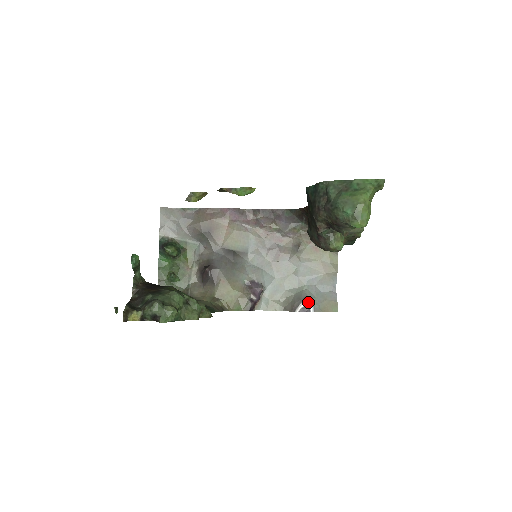
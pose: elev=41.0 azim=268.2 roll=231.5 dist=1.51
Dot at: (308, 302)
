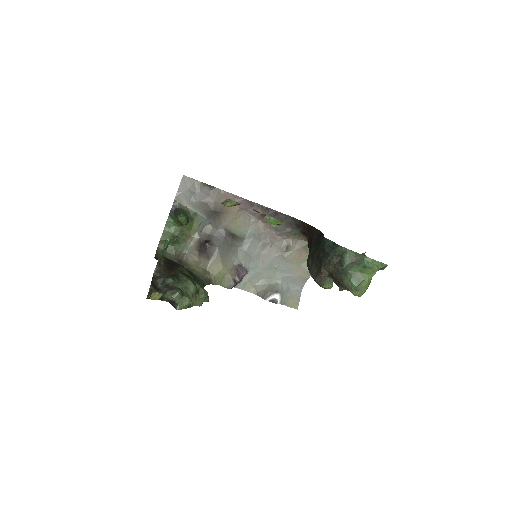
Dot at: (278, 296)
